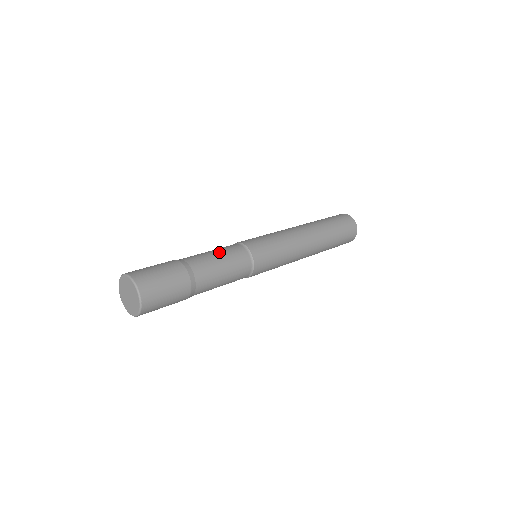
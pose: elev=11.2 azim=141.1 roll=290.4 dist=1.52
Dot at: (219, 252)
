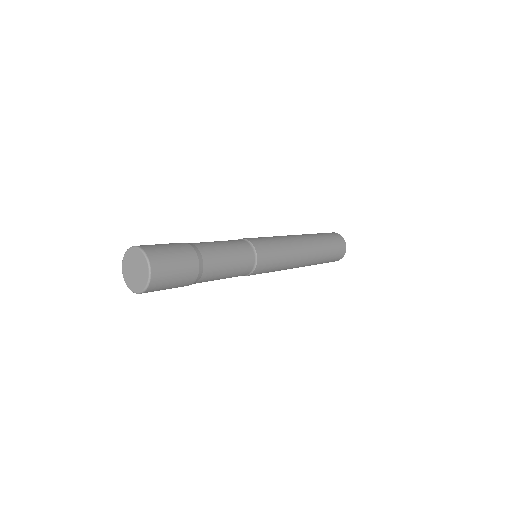
Dot at: occluded
